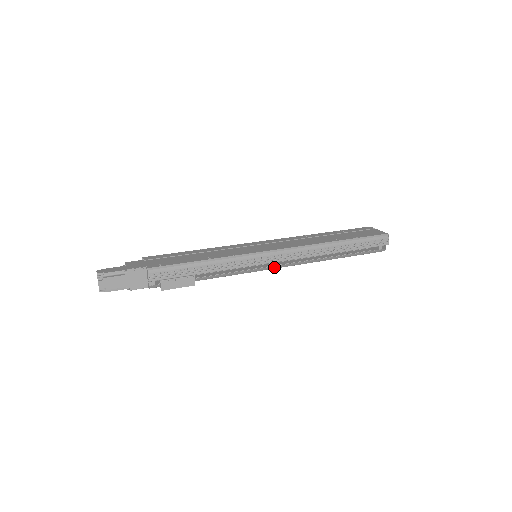
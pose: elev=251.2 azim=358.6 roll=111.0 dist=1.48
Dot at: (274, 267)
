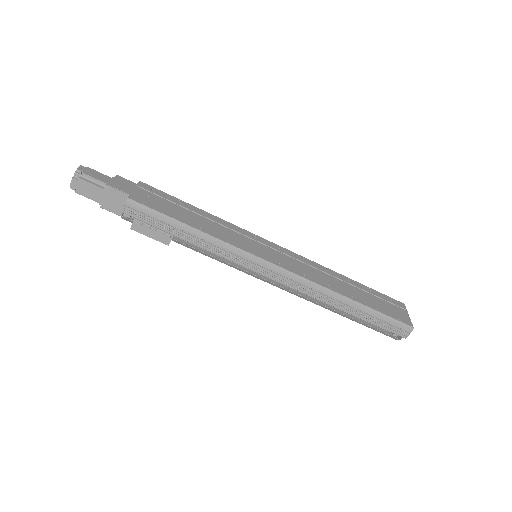
Dot at: (265, 280)
